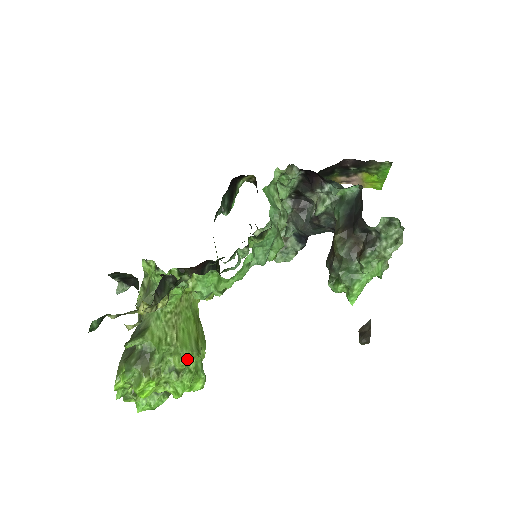
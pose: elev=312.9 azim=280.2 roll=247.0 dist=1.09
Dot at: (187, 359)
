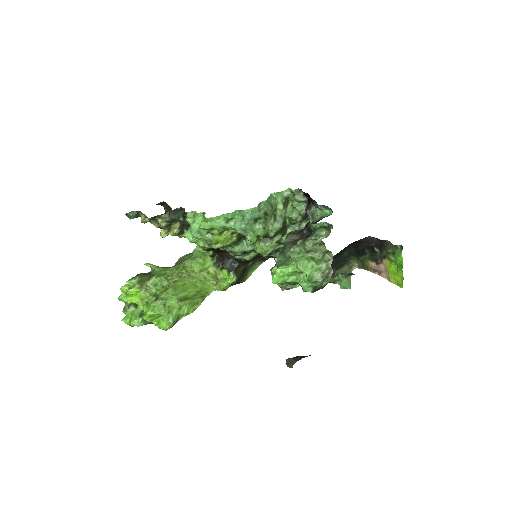
Dot at: (168, 294)
